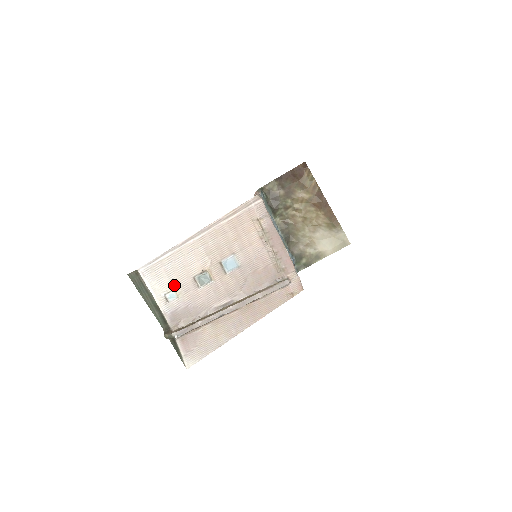
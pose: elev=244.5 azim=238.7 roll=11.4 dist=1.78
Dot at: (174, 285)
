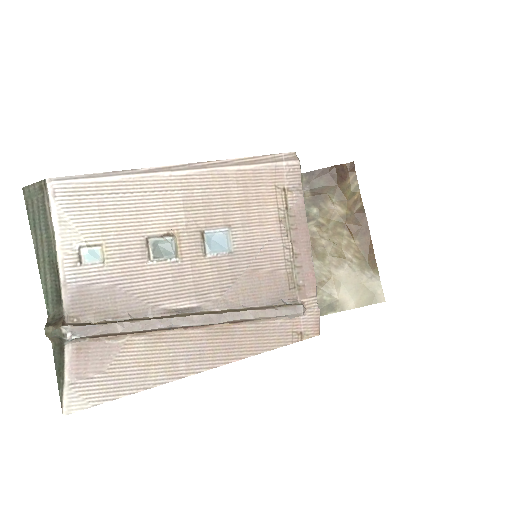
Dot at: (105, 237)
